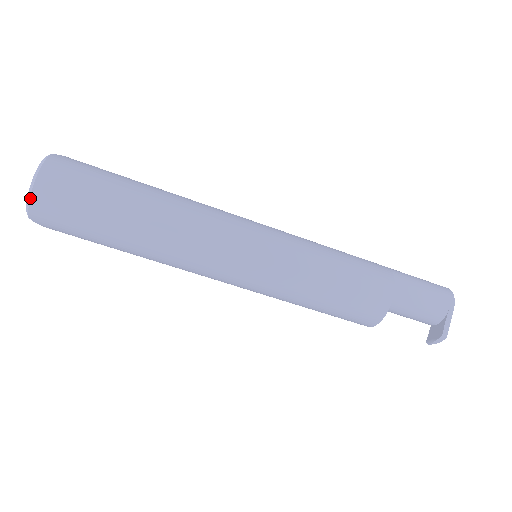
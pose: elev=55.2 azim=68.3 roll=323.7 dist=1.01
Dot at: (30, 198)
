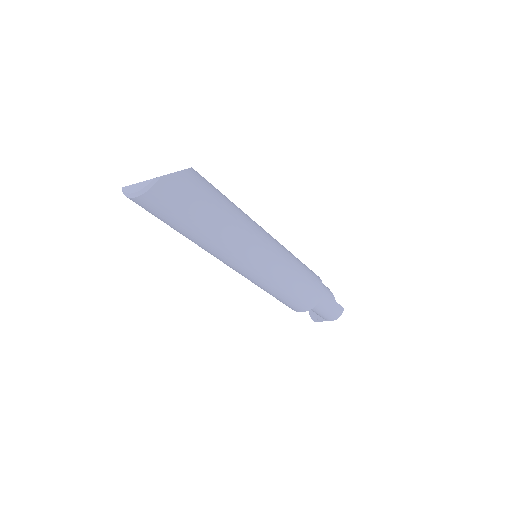
Dot at: (128, 197)
